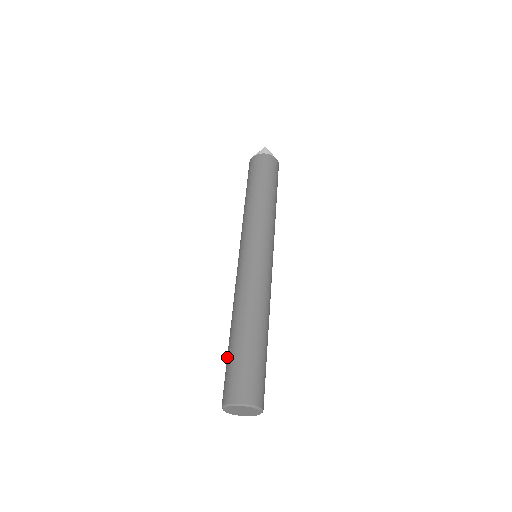
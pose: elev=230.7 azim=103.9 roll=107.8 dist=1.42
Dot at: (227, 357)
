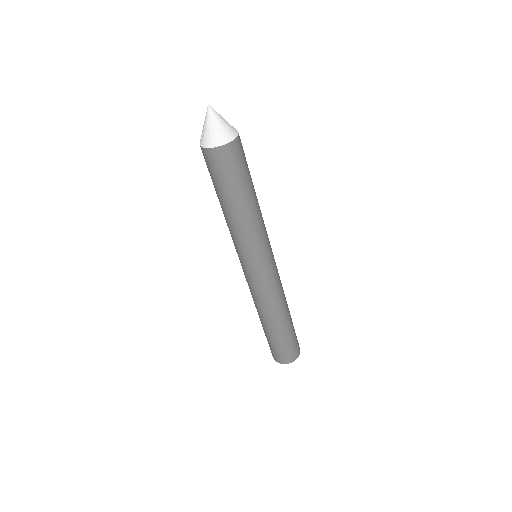
Dot at: occluded
